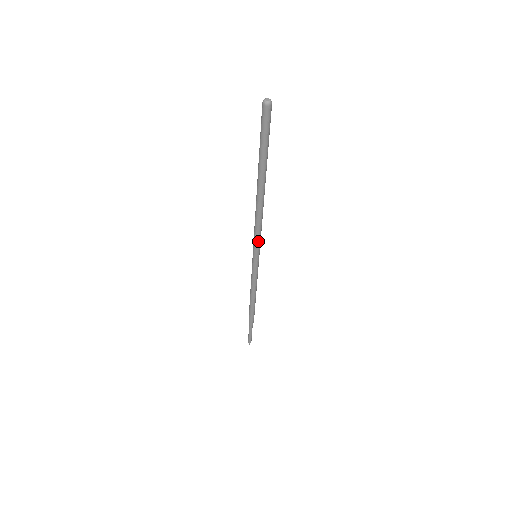
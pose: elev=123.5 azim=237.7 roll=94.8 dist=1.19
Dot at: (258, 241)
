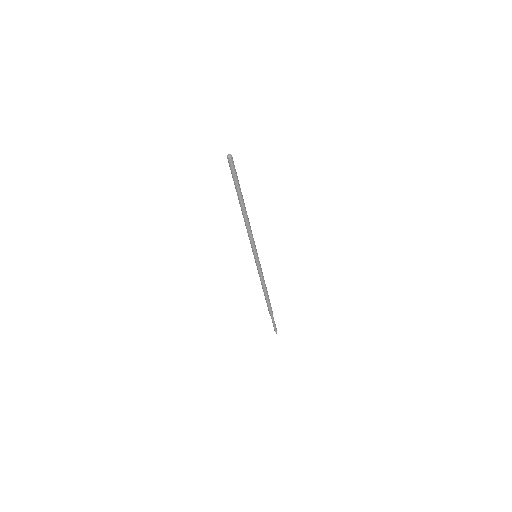
Dot at: (254, 243)
